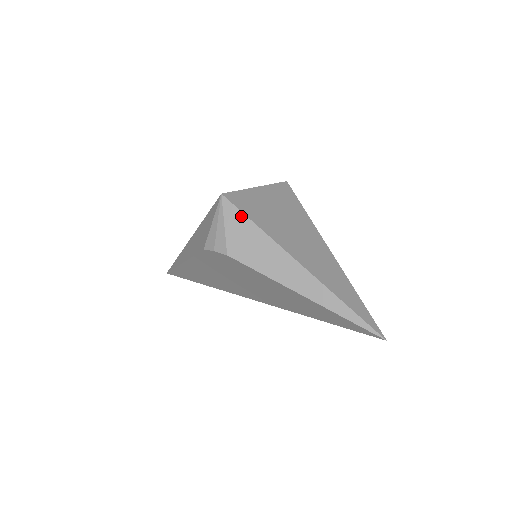
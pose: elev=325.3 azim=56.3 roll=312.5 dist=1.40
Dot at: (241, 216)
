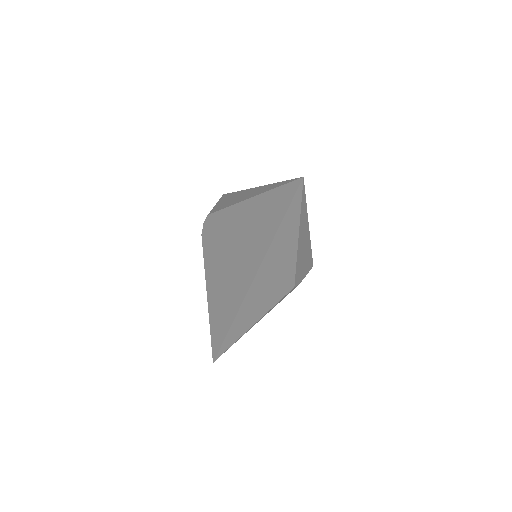
Dot at: (228, 195)
